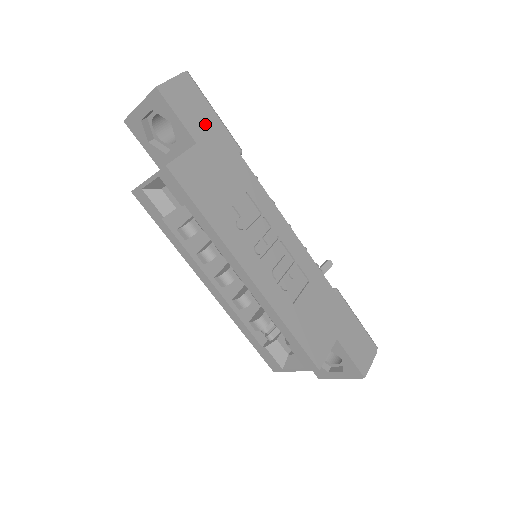
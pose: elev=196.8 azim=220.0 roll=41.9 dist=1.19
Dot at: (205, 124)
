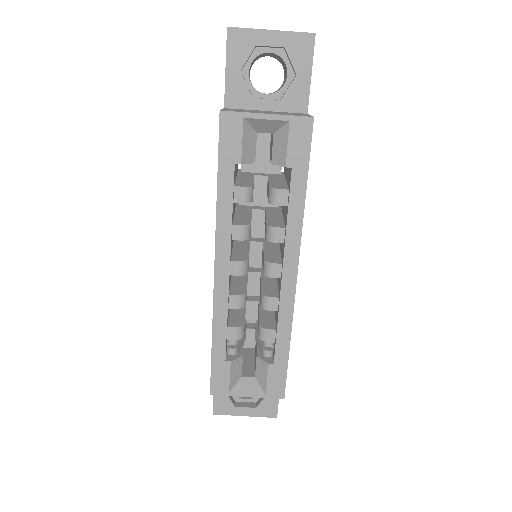
Dot at: occluded
